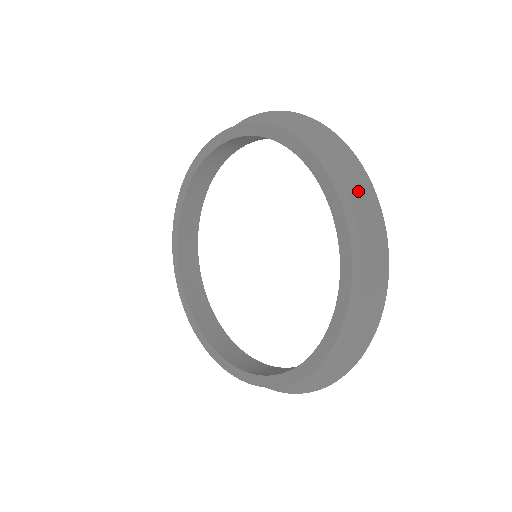
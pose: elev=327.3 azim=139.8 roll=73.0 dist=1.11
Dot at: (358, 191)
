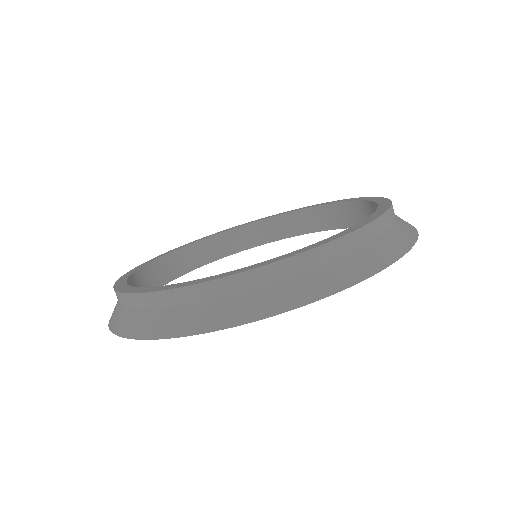
Dot at: (405, 225)
